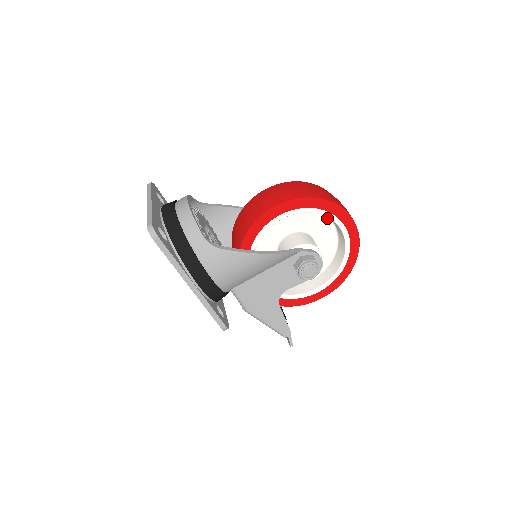
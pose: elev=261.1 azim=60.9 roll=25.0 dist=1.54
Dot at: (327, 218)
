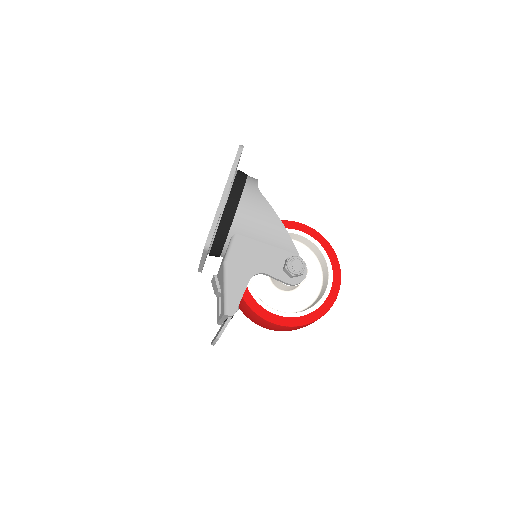
Dot at: (321, 277)
